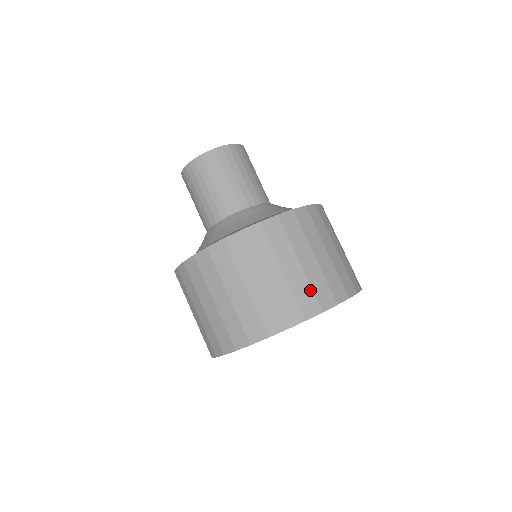
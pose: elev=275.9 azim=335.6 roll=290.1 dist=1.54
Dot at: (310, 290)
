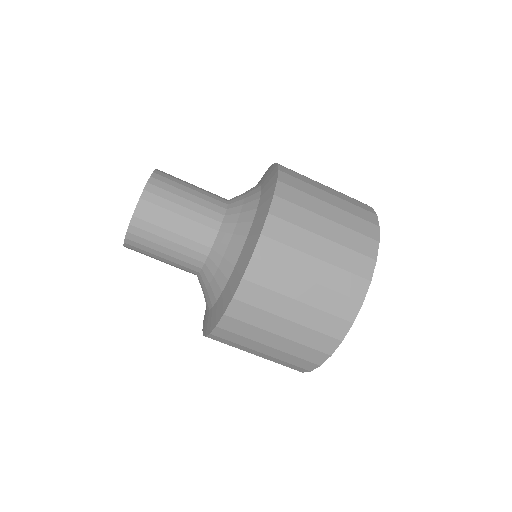
Dot at: (337, 295)
